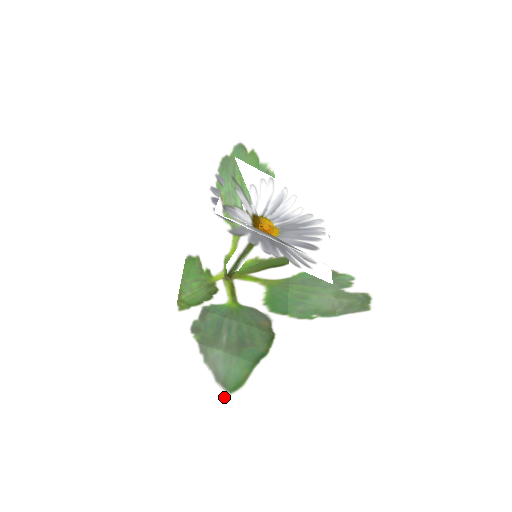
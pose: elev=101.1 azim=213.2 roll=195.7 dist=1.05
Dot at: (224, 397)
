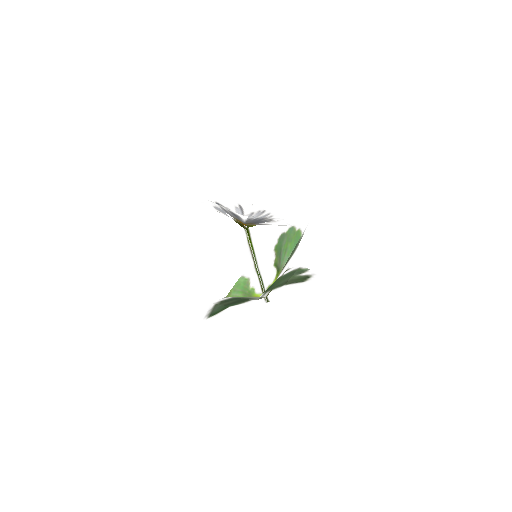
Dot at: (205, 319)
